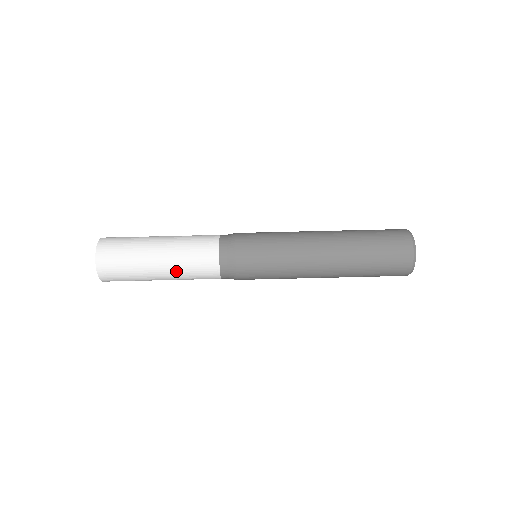
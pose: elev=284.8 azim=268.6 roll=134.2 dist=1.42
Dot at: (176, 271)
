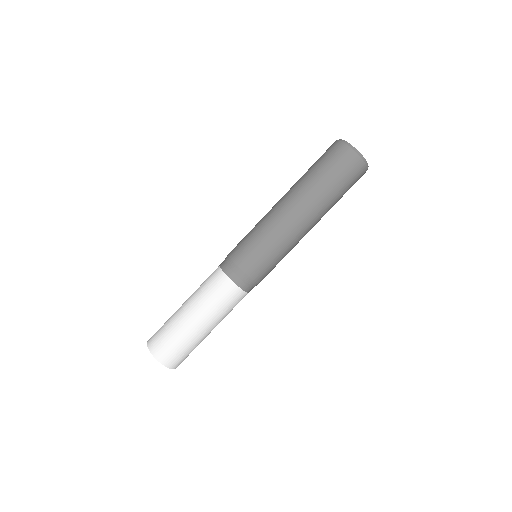
Dot at: (204, 309)
